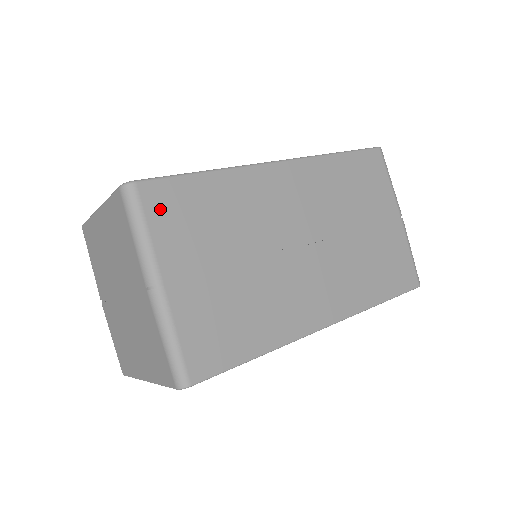
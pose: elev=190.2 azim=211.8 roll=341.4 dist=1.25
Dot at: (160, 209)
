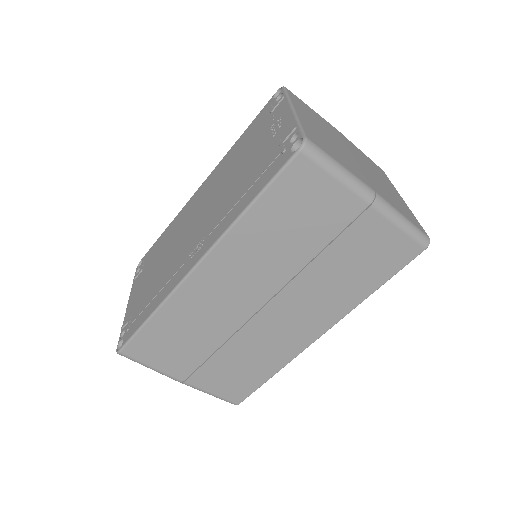
Dot at: (146, 354)
